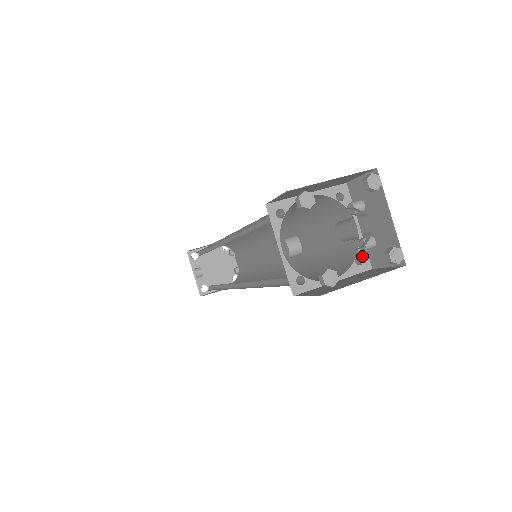
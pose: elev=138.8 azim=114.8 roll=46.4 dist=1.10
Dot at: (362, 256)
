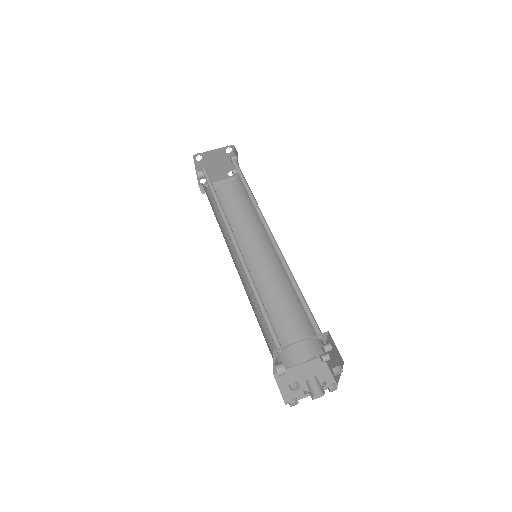
Dot at: (320, 353)
